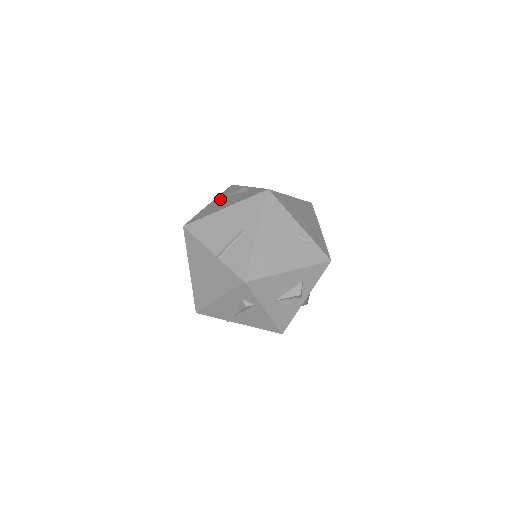
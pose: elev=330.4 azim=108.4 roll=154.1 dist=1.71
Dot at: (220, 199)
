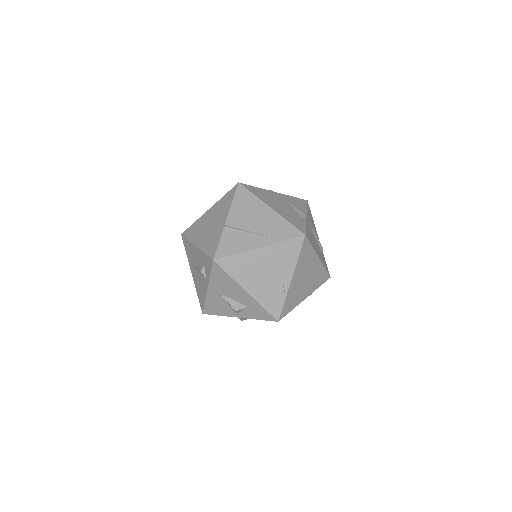
Dot at: (283, 199)
